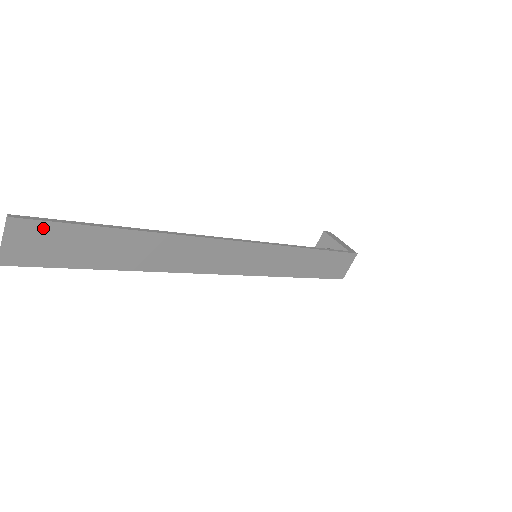
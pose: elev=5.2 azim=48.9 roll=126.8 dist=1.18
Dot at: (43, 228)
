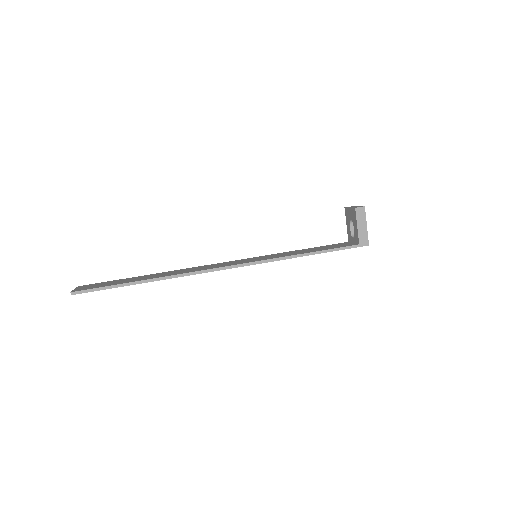
Dot at: (91, 291)
